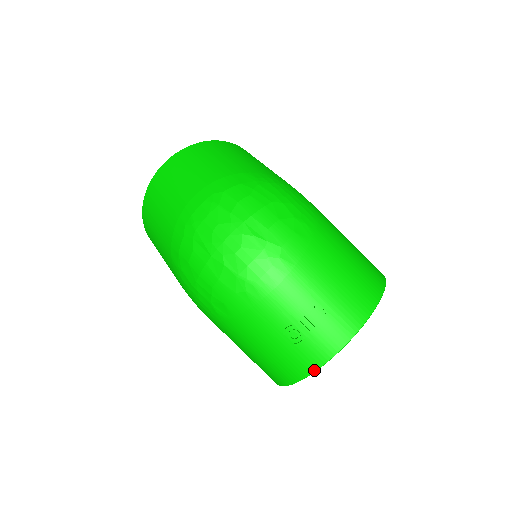
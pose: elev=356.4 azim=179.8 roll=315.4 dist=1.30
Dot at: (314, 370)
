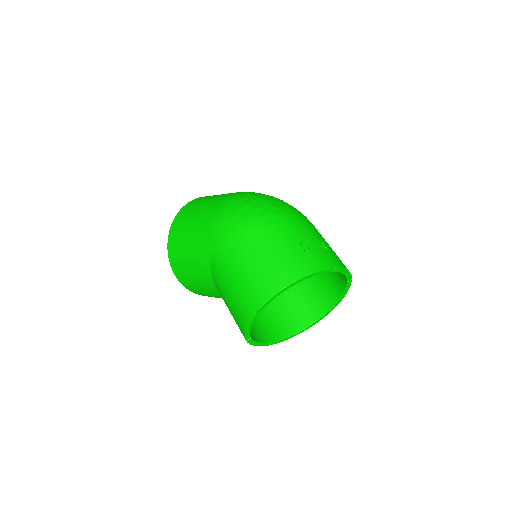
Dot at: (314, 271)
